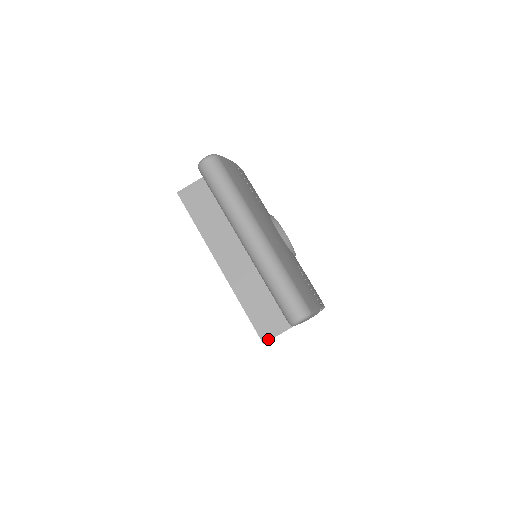
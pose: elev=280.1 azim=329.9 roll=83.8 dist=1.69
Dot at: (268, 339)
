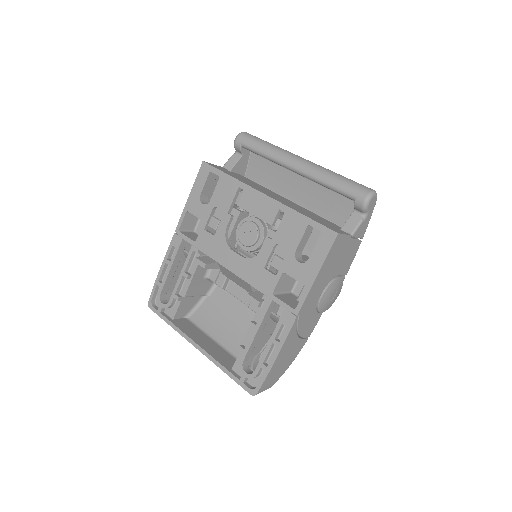
Dot at: (339, 233)
